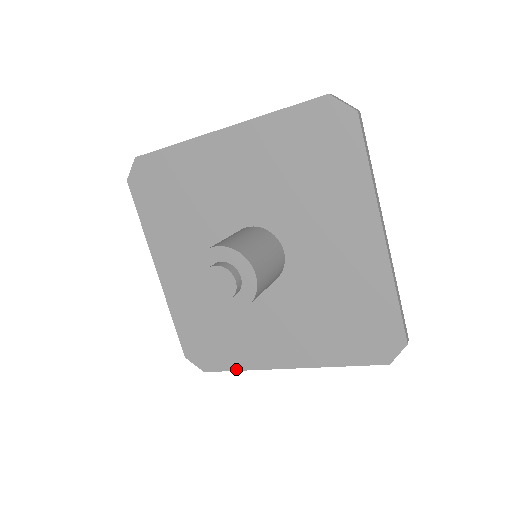
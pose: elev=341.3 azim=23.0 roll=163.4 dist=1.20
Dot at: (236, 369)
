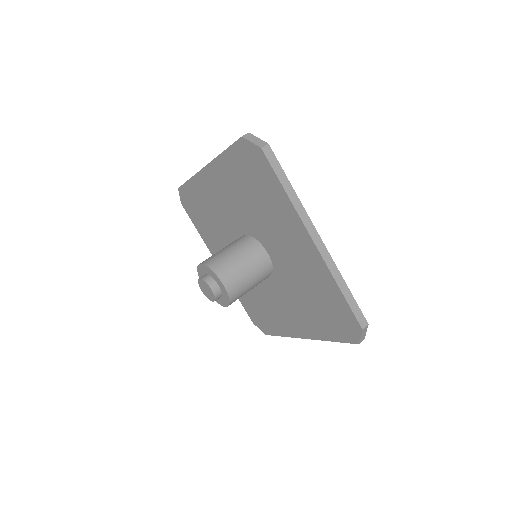
Dot at: (197, 229)
